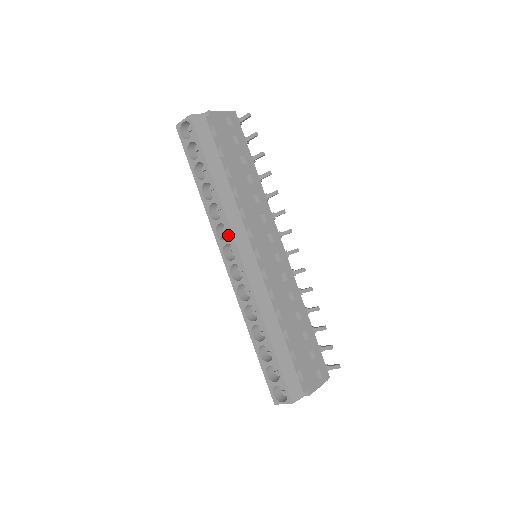
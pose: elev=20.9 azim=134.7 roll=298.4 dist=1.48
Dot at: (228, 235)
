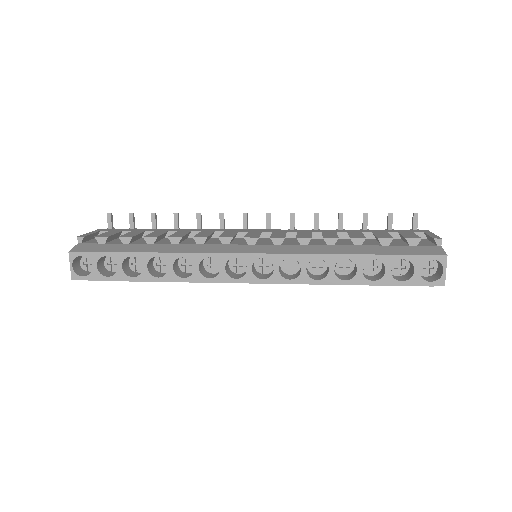
Dot at: occluded
